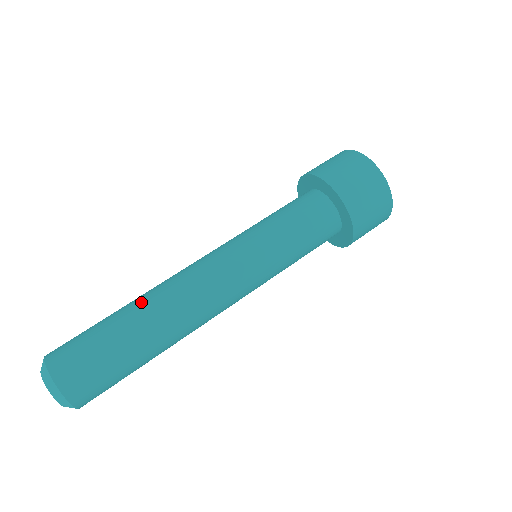
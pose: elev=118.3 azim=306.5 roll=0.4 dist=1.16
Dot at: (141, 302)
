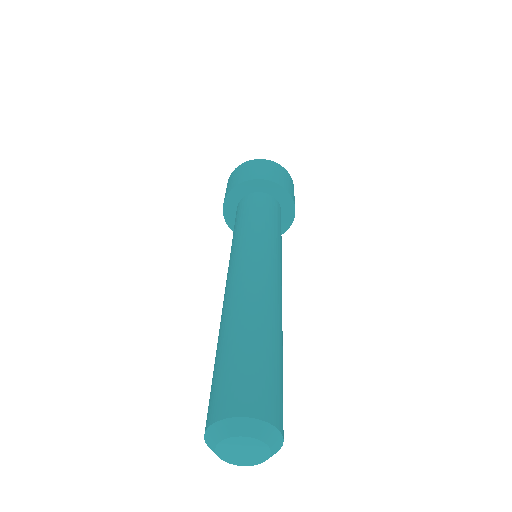
Dot at: (234, 319)
